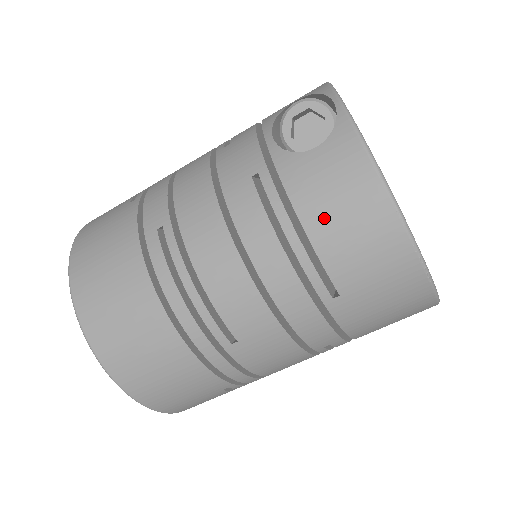
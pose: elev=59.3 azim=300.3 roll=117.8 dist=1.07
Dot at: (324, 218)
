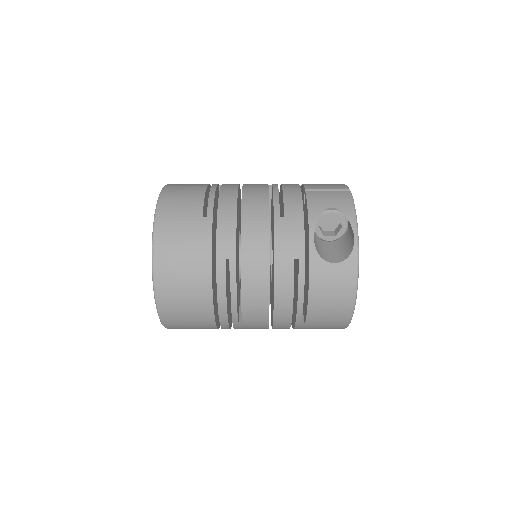
Dot at: (320, 299)
